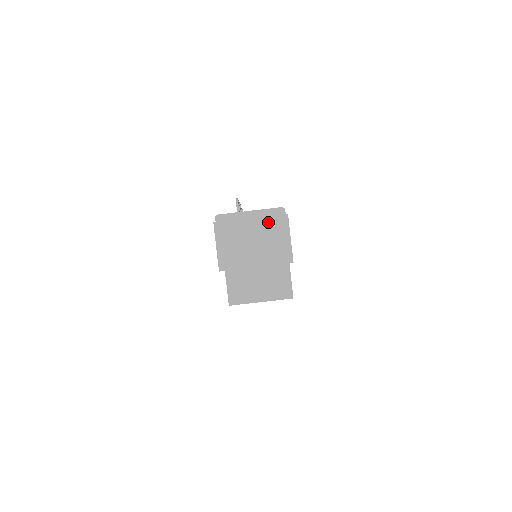
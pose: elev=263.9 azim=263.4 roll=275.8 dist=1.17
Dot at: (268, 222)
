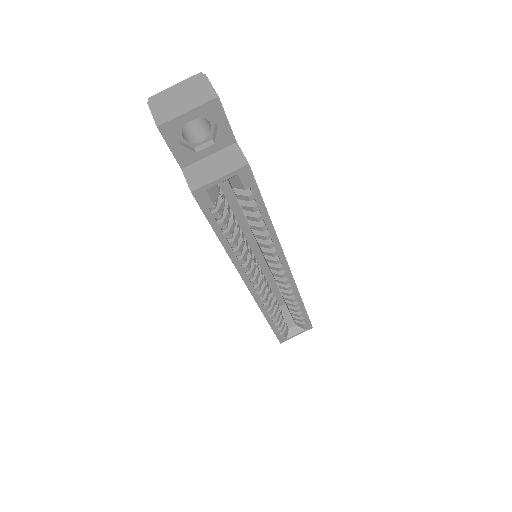
Dot at: (191, 84)
